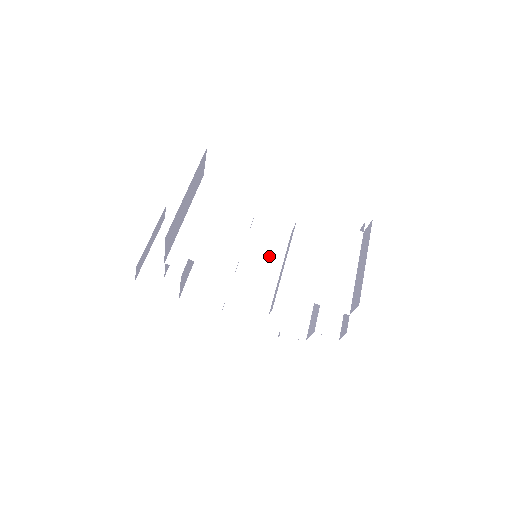
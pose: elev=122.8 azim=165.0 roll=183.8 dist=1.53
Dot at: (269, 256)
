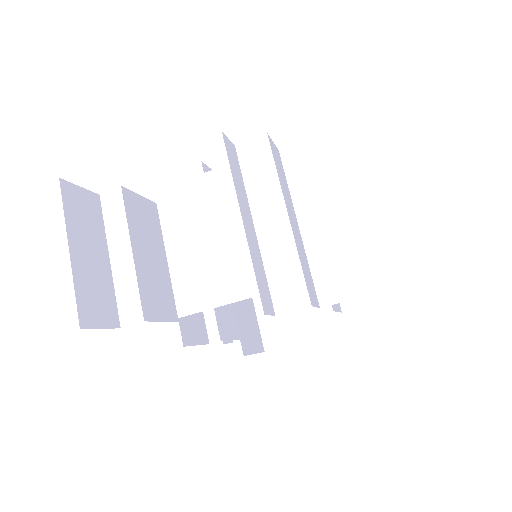
Dot at: occluded
